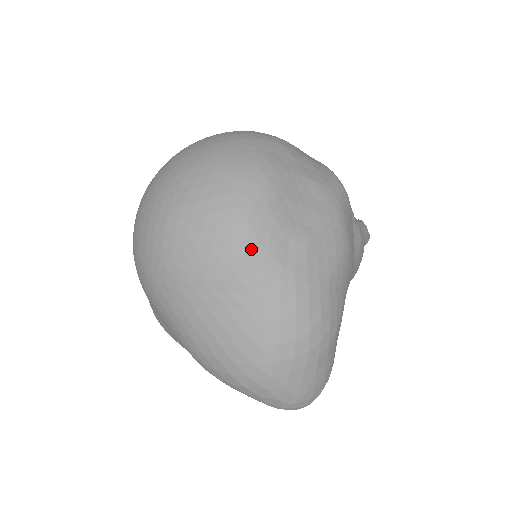
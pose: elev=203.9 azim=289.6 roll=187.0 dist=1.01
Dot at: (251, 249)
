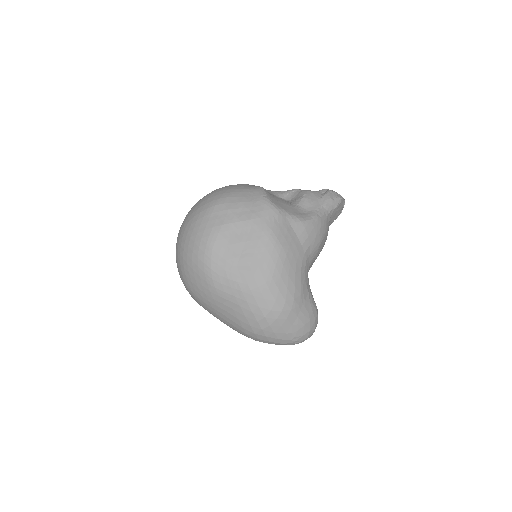
Dot at: (219, 281)
